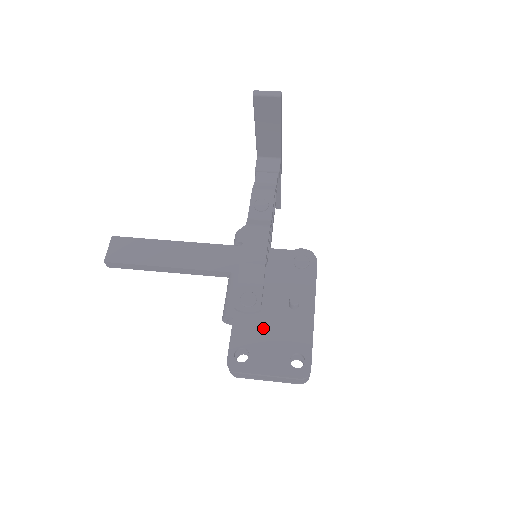
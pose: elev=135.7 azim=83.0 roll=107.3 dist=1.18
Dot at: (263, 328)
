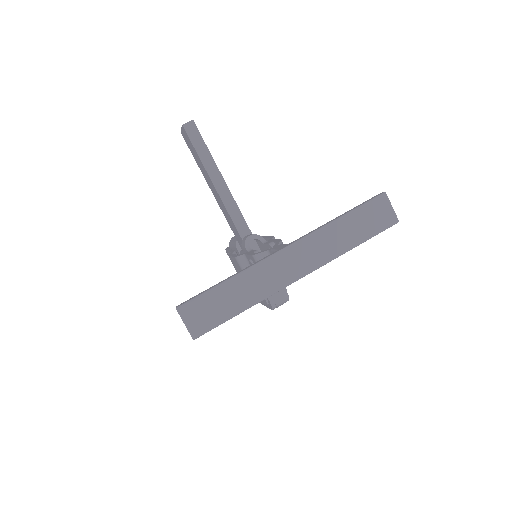
Dot at: occluded
